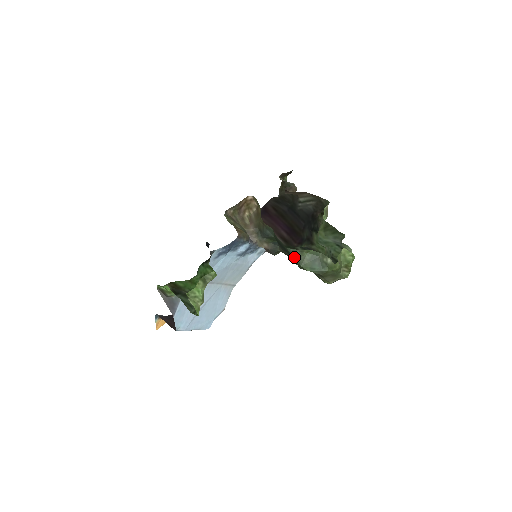
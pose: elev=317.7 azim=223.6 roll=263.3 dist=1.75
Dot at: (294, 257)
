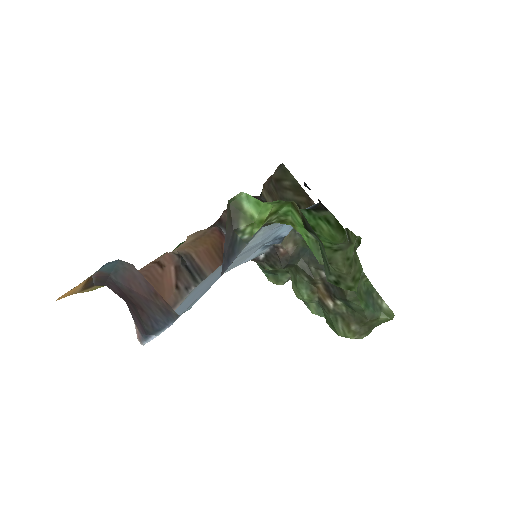
Dot at: occluded
